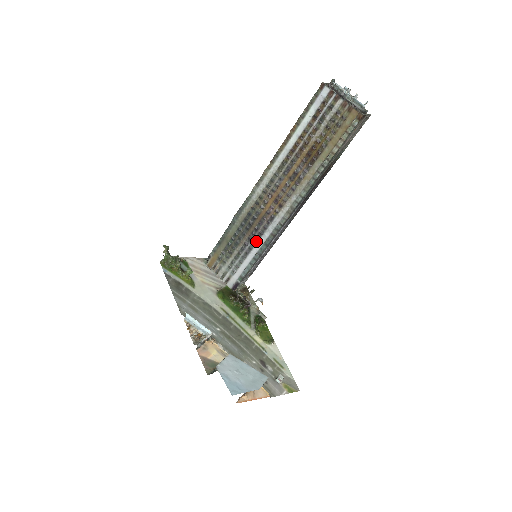
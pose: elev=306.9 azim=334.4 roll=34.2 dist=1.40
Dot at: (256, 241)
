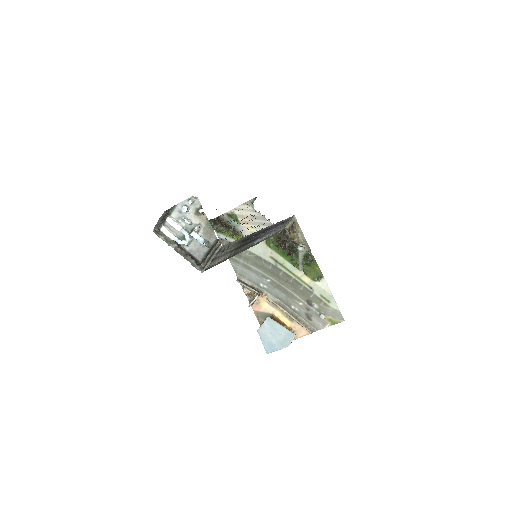
Dot at: occluded
